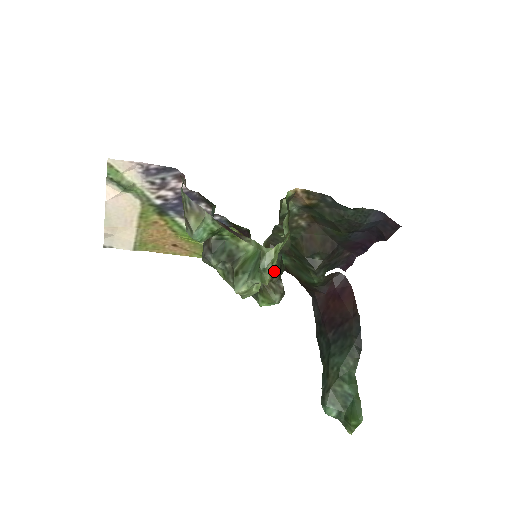
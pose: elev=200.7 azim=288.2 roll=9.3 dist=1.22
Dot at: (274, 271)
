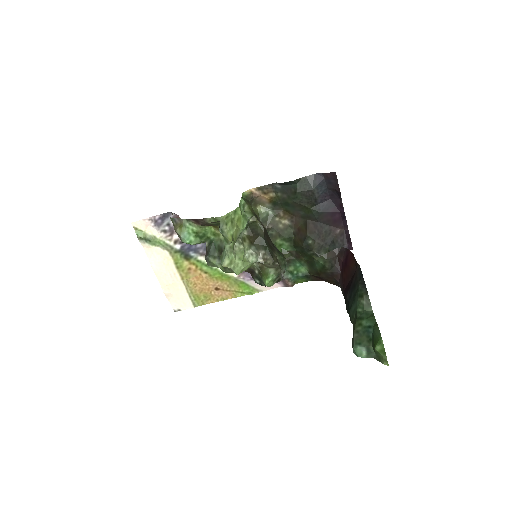
Dot at: (264, 254)
